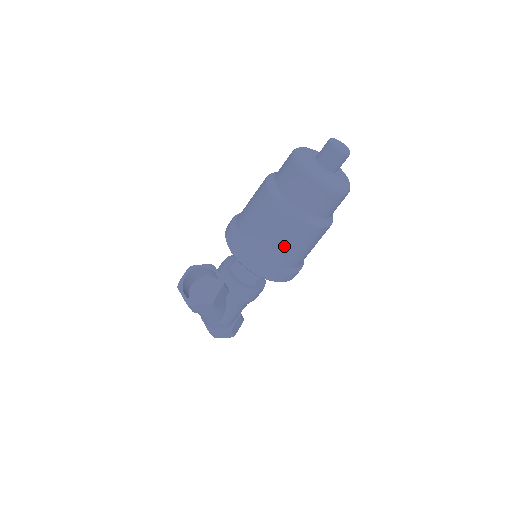
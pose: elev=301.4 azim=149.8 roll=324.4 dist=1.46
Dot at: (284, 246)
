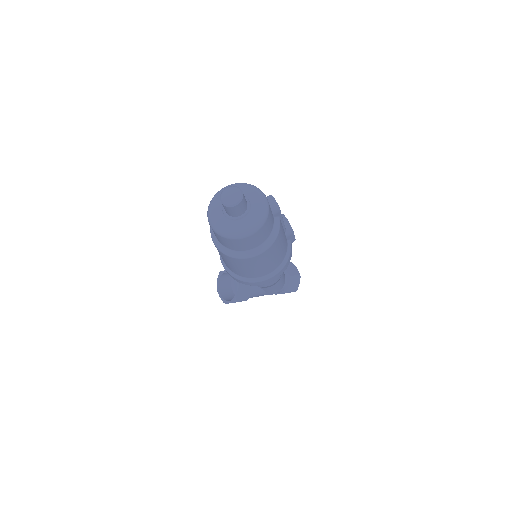
Dot at: (245, 270)
